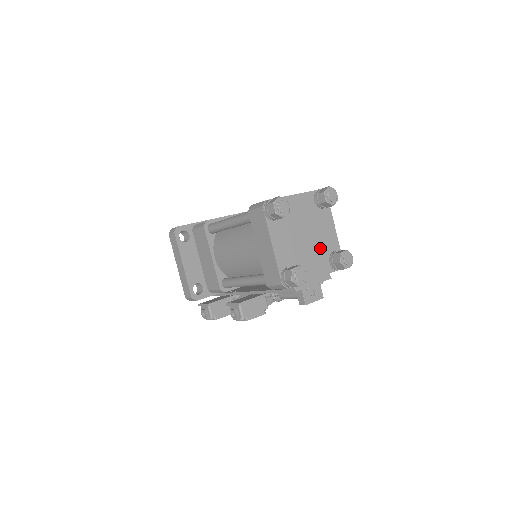
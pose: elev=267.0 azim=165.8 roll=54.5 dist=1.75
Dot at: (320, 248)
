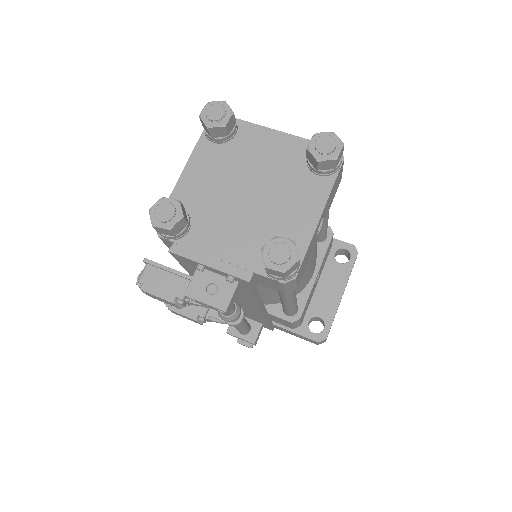
Dot at: (264, 224)
